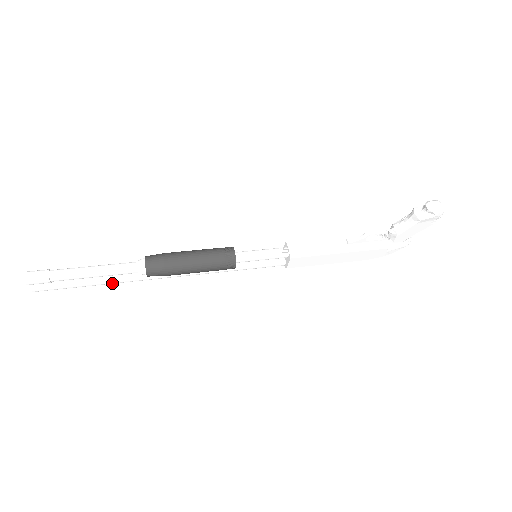
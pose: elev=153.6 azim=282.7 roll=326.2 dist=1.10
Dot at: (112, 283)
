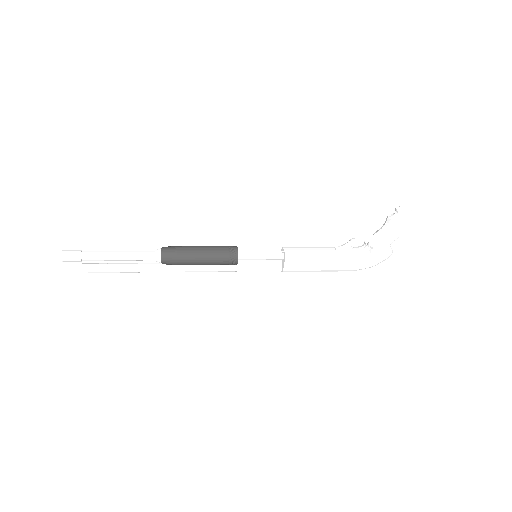
Dot at: (131, 271)
